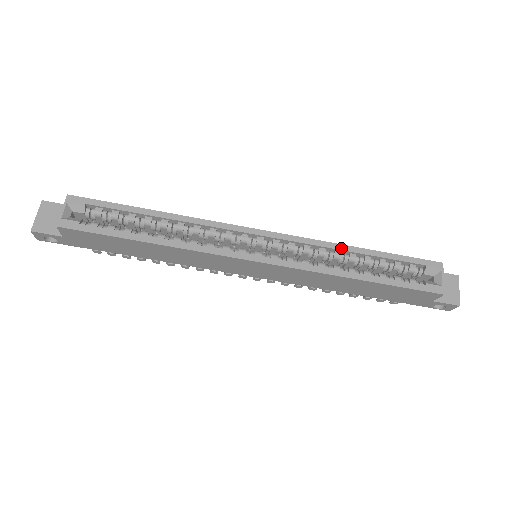
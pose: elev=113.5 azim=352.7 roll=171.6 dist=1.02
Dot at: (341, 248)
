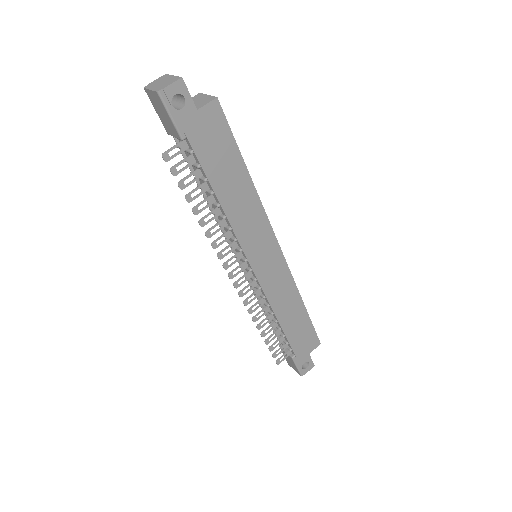
Dot at: occluded
